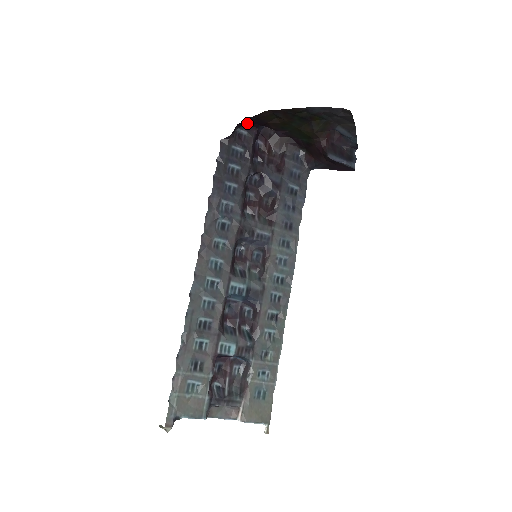
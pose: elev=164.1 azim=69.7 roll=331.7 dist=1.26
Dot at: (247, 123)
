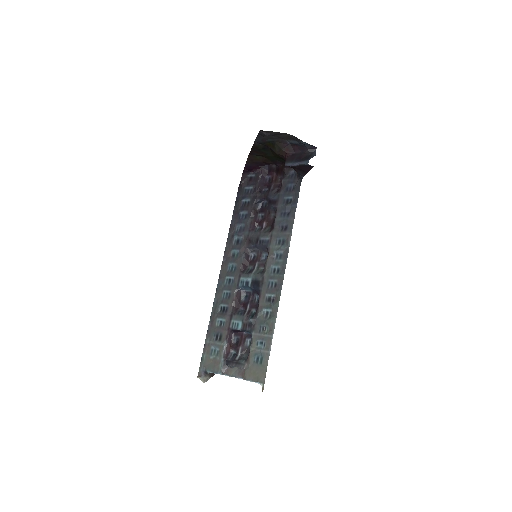
Dot at: (250, 169)
